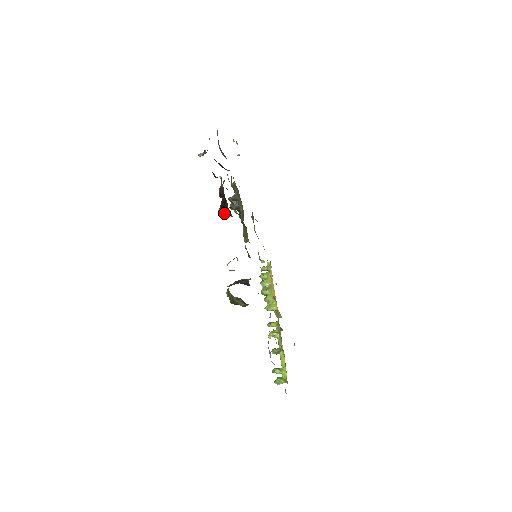
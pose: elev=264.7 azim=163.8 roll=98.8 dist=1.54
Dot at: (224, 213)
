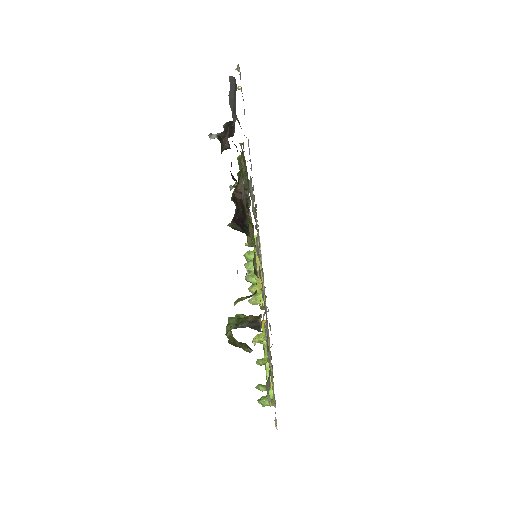
Dot at: (238, 230)
